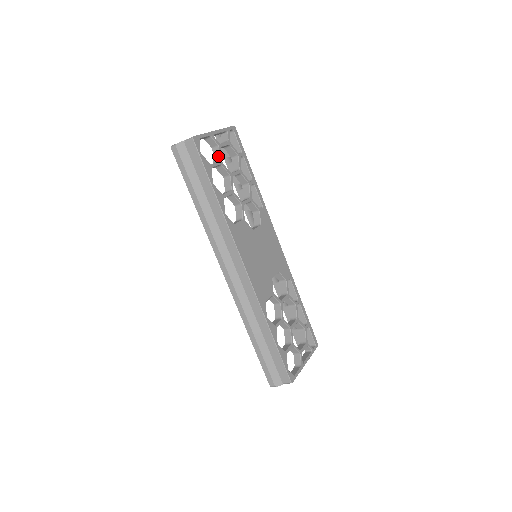
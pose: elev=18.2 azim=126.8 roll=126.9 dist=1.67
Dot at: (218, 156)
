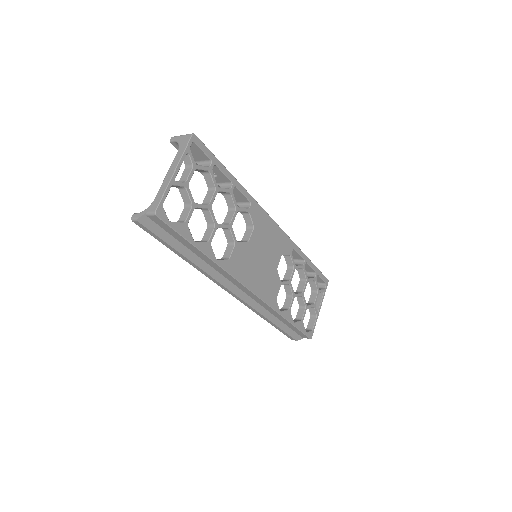
Dot at: (188, 199)
